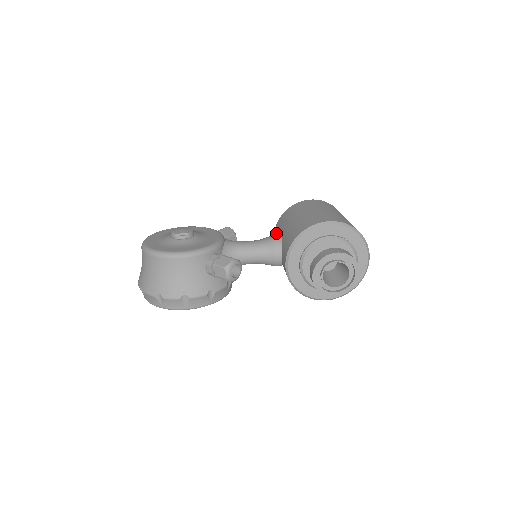
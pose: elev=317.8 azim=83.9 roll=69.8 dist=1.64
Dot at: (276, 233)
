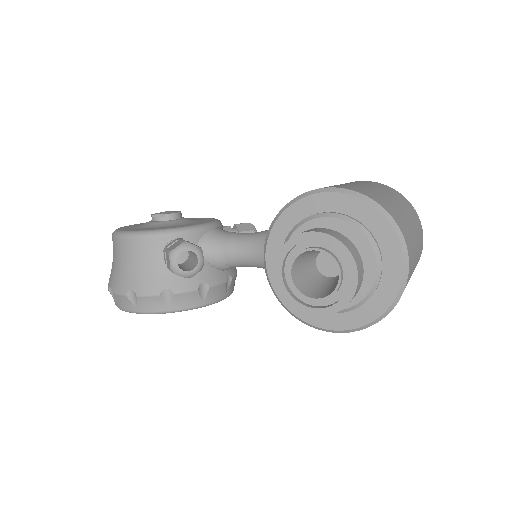
Dot at: occluded
